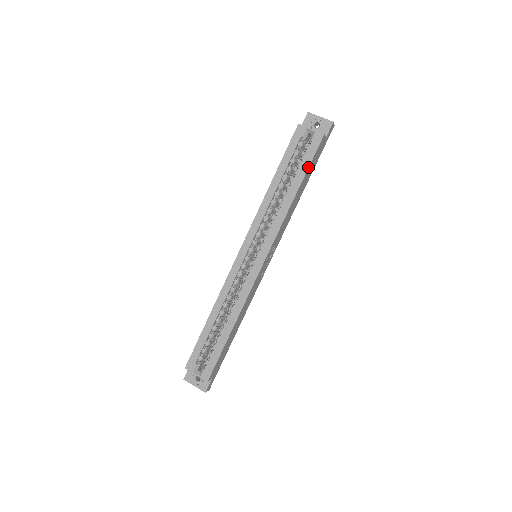
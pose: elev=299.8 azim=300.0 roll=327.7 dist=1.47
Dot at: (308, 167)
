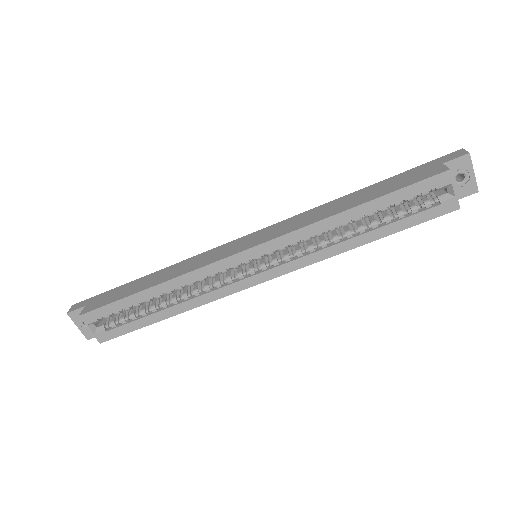
Dot at: (406, 228)
